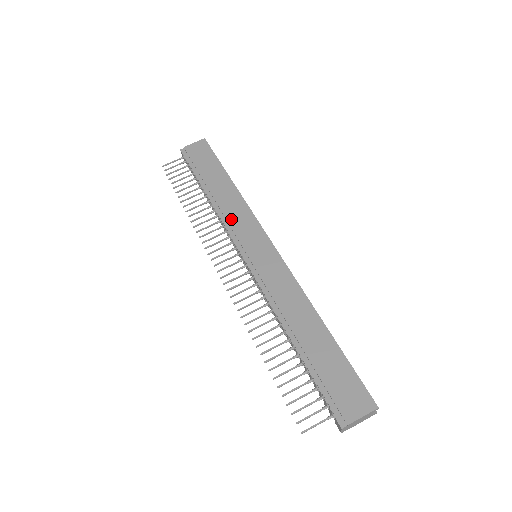
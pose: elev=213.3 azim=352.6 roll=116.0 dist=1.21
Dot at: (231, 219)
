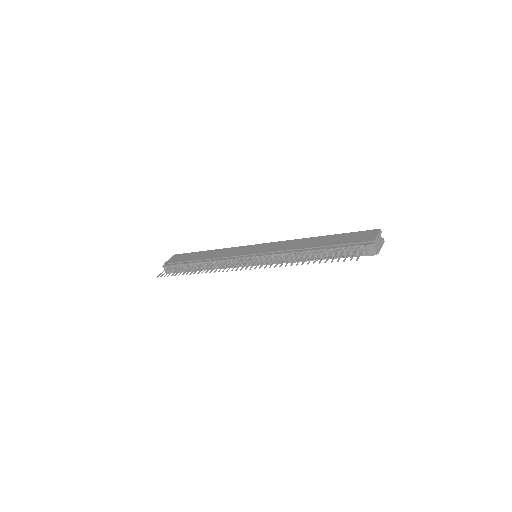
Dot at: (226, 255)
